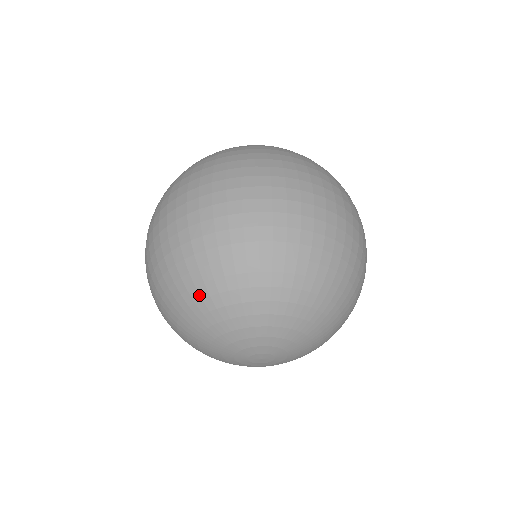
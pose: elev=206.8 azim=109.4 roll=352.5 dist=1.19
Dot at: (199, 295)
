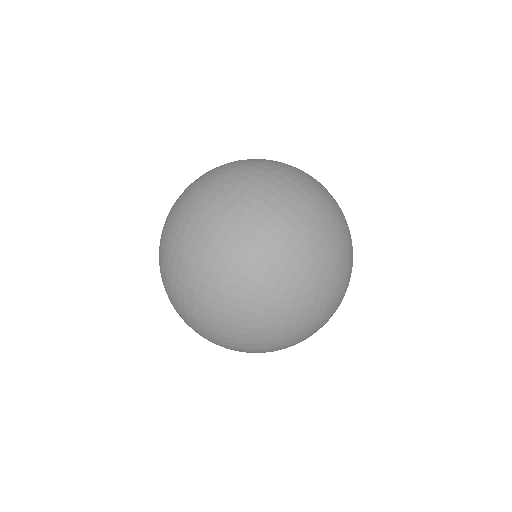
Dot at: (324, 229)
